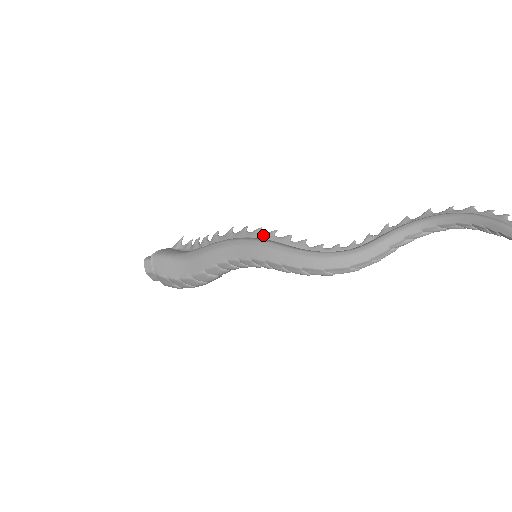
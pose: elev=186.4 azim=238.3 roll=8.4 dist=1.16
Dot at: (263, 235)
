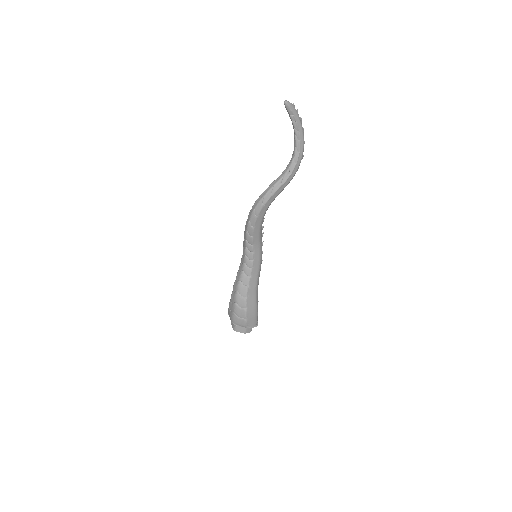
Dot at: occluded
